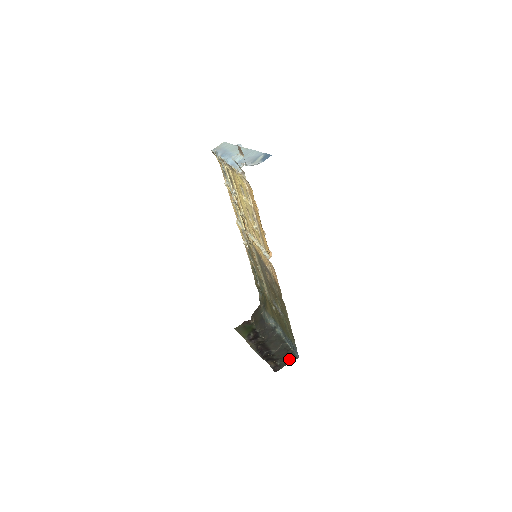
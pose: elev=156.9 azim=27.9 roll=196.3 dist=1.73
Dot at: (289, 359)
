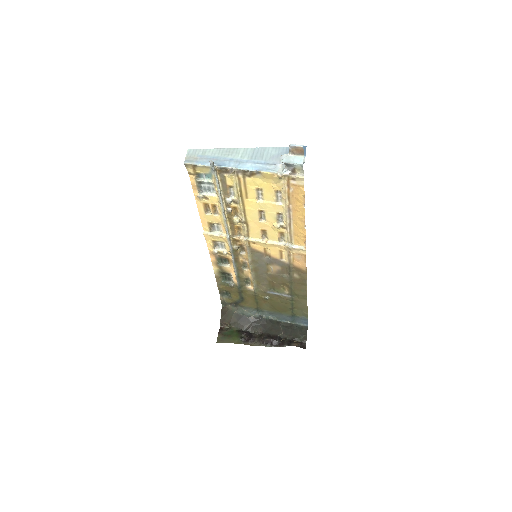
Dot at: (302, 332)
